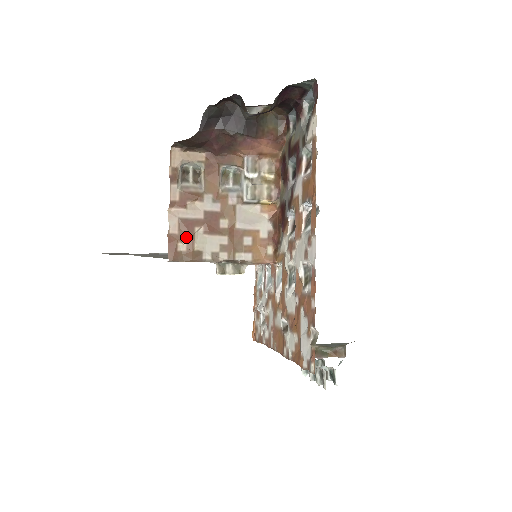
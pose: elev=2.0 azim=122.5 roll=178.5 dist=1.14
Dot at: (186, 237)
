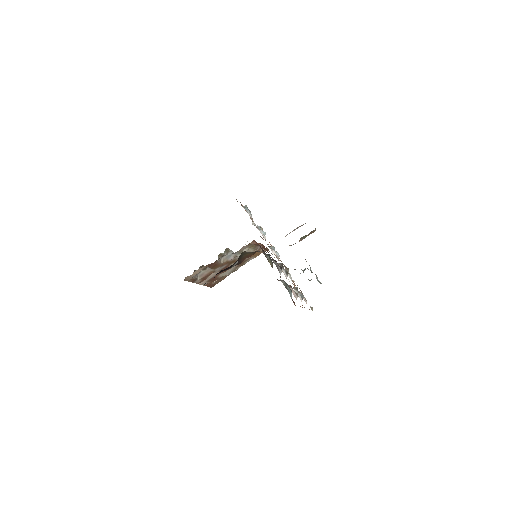
Dot at: (215, 280)
